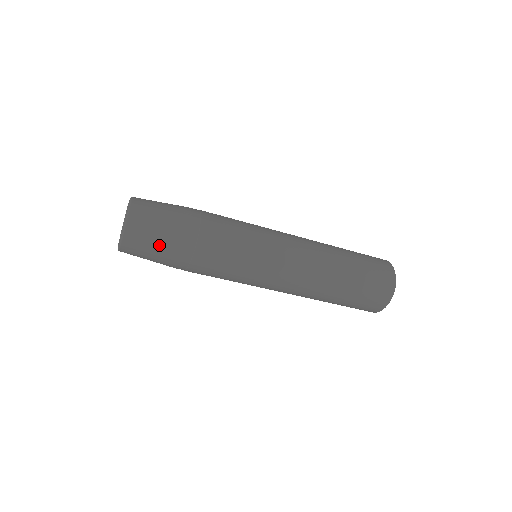
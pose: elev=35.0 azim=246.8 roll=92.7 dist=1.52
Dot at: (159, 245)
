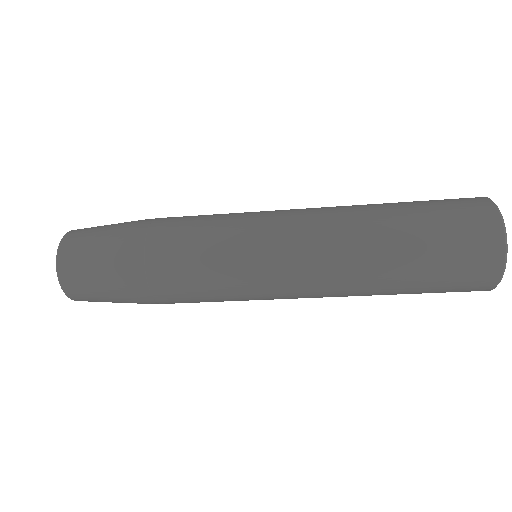
Dot at: (104, 288)
